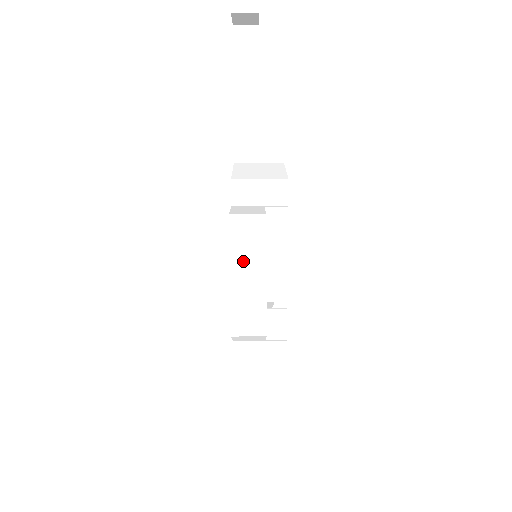
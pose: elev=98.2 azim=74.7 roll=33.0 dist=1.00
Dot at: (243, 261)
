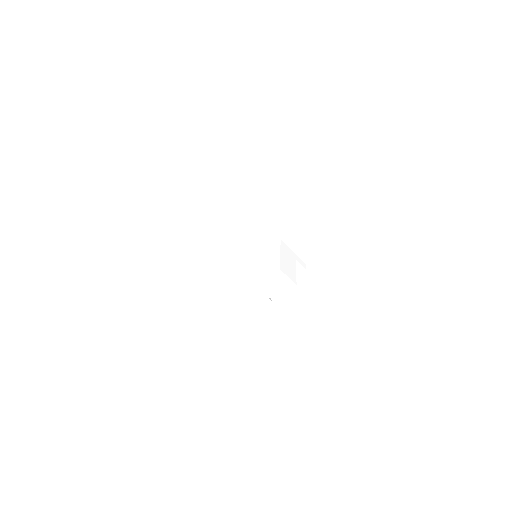
Dot at: (257, 290)
